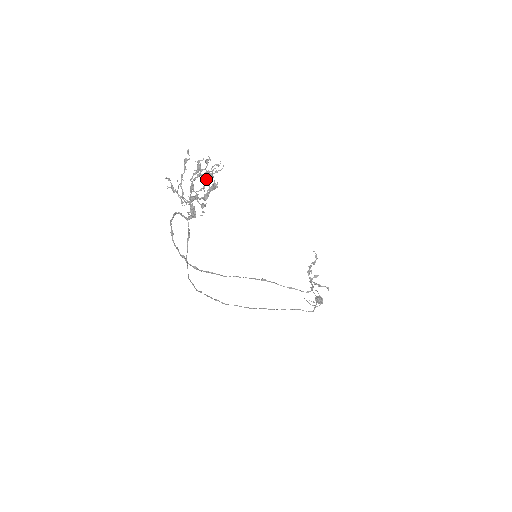
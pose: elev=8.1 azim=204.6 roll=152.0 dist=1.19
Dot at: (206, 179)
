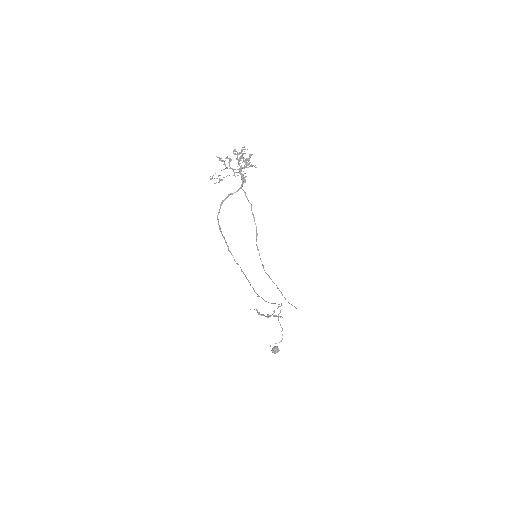
Dot at: (242, 156)
